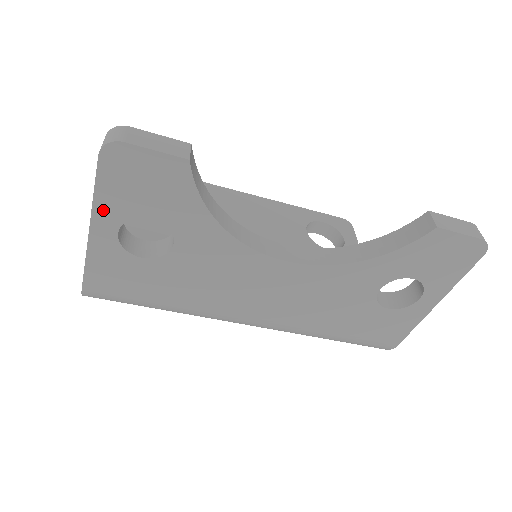
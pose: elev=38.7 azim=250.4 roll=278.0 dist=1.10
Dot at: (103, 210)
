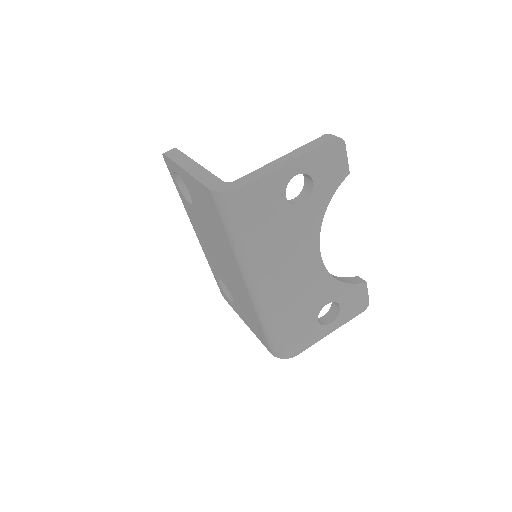
Dot at: (306, 159)
